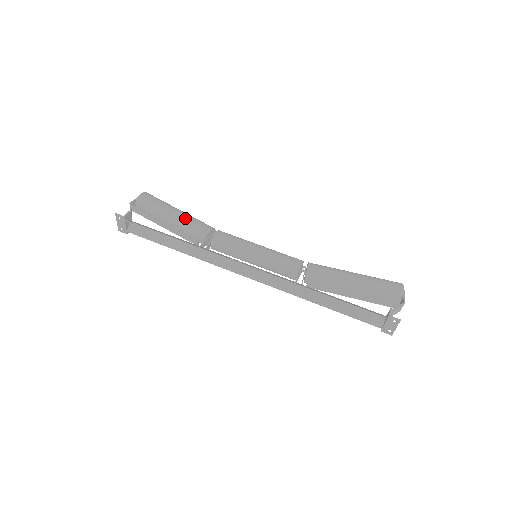
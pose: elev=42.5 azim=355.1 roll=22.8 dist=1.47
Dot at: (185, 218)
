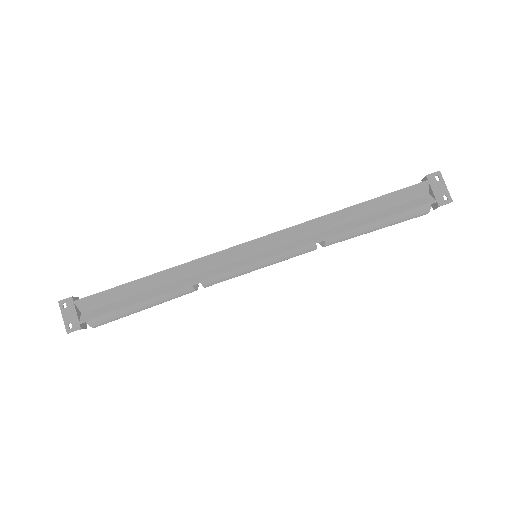
Dot at: occluded
